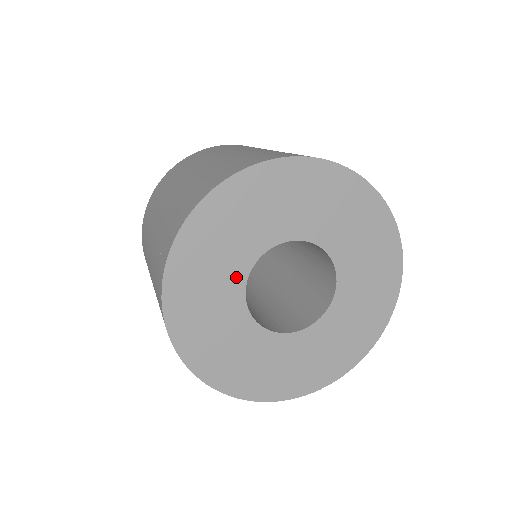
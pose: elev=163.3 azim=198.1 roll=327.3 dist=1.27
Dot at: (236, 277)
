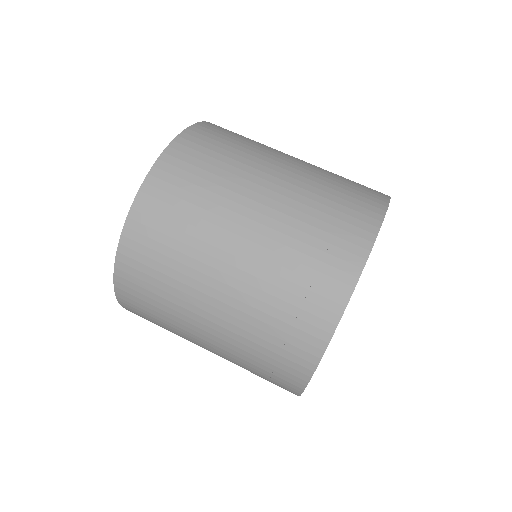
Dot at: occluded
